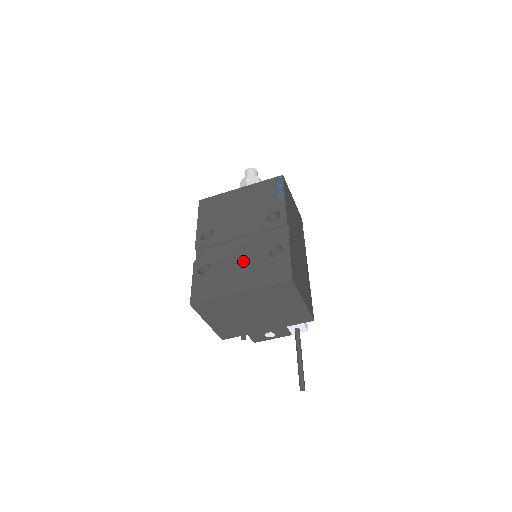
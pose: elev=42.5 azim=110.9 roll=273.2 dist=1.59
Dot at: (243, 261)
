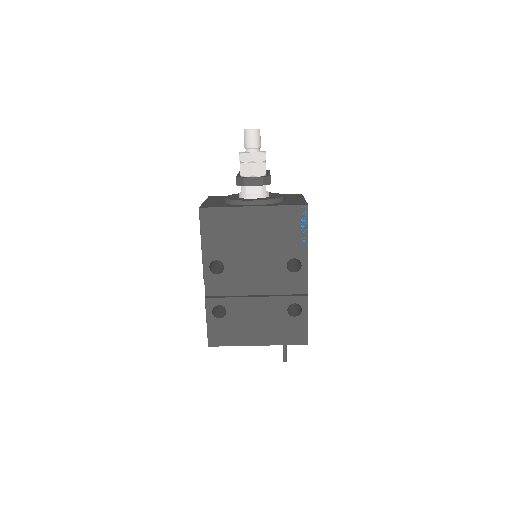
Dot at: (261, 313)
